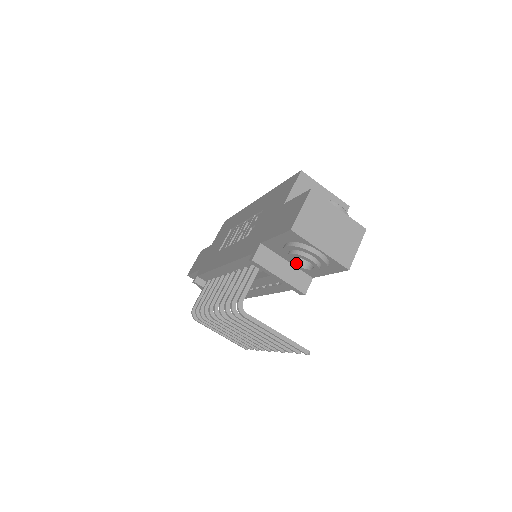
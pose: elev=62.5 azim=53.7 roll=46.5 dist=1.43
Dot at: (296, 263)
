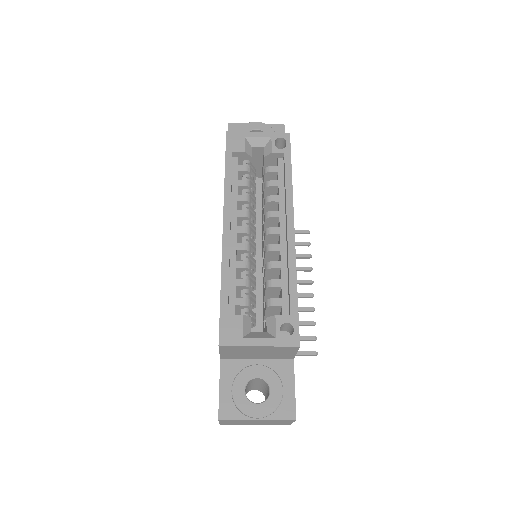
Dot at: occluded
